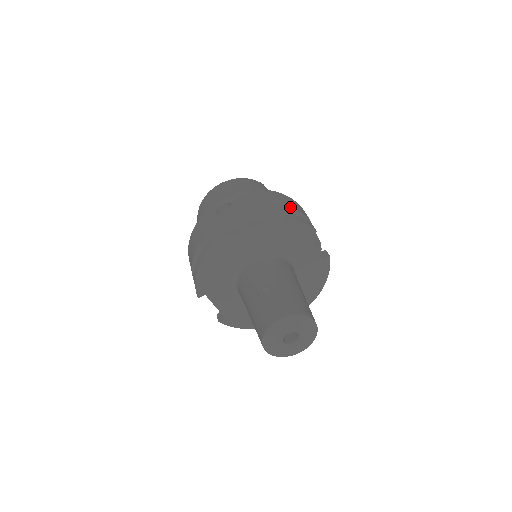
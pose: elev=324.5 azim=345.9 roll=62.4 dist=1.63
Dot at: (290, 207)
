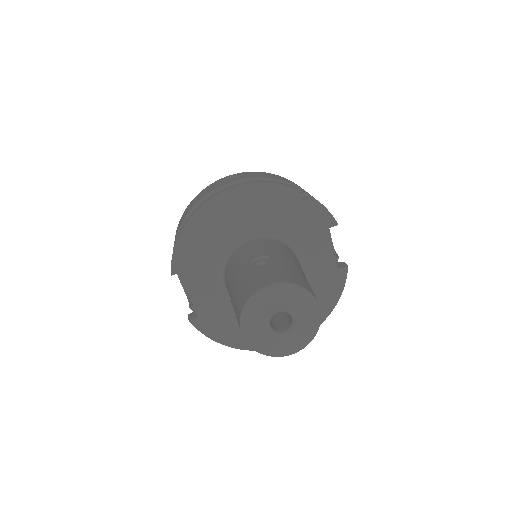
Dot at: occluded
